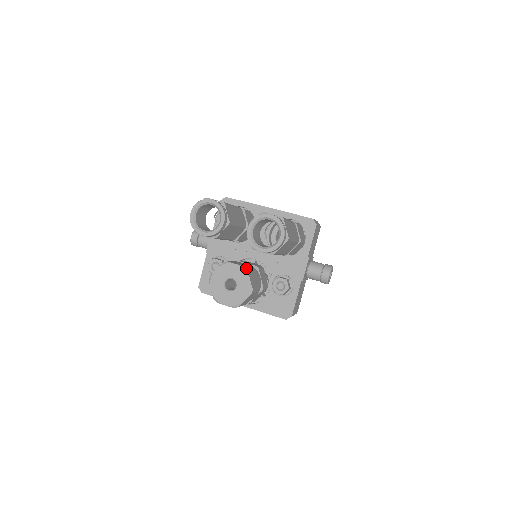
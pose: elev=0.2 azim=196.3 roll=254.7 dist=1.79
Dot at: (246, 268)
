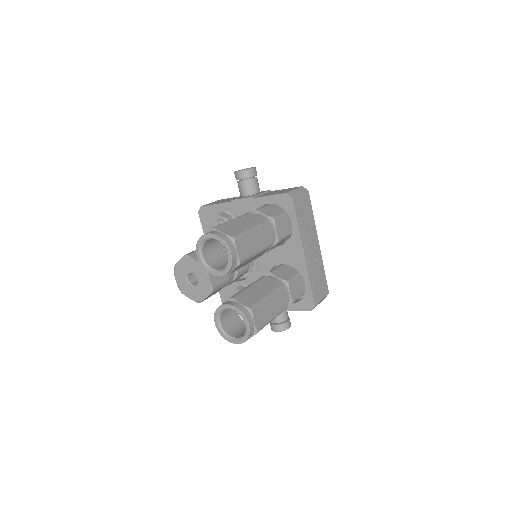
Dot at: (212, 290)
